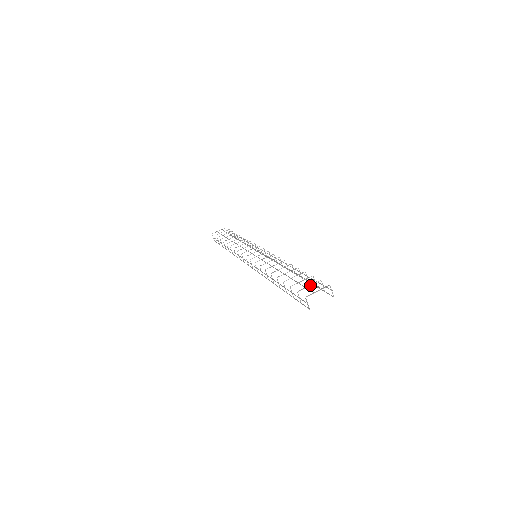
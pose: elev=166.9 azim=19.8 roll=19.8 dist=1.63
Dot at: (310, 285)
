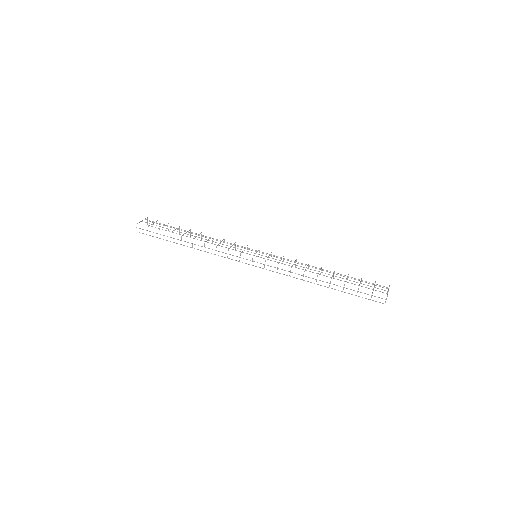
Dot at: occluded
